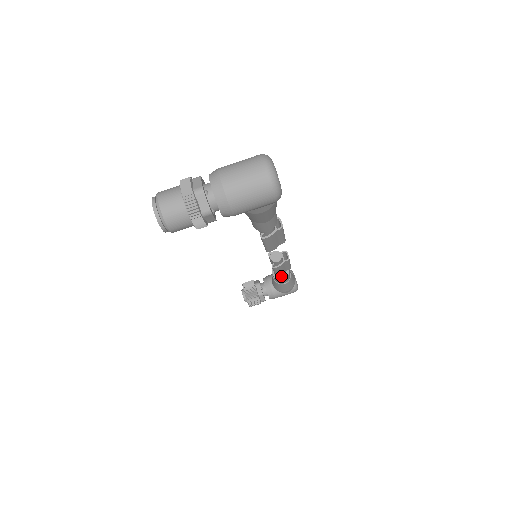
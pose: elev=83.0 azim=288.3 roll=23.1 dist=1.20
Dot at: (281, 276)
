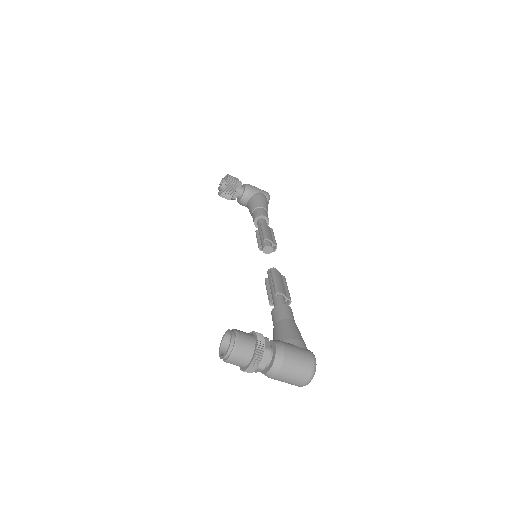
Dot at: occluded
